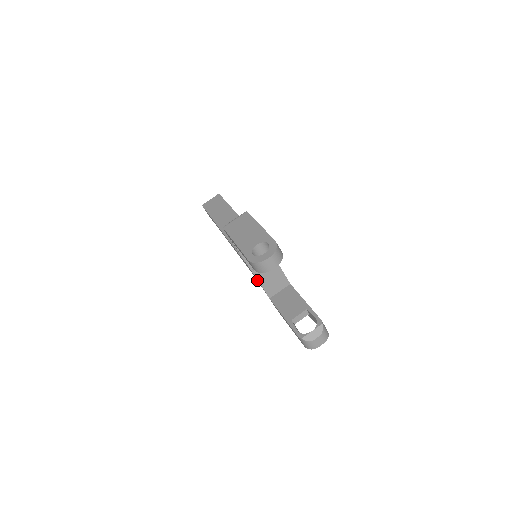
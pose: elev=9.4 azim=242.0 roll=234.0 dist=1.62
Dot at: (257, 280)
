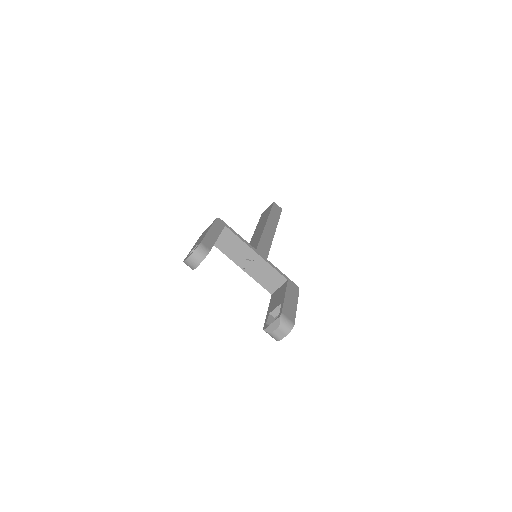
Dot at: (253, 278)
